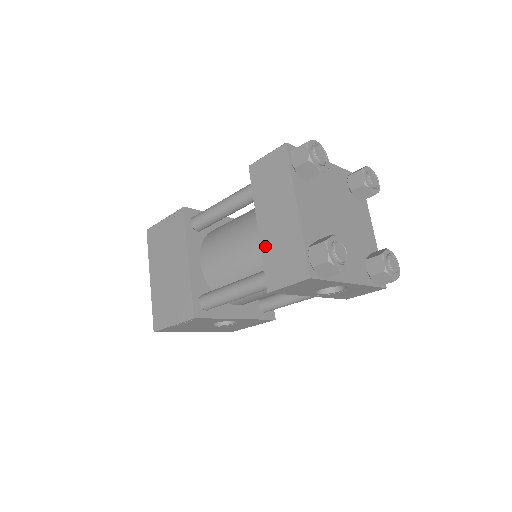
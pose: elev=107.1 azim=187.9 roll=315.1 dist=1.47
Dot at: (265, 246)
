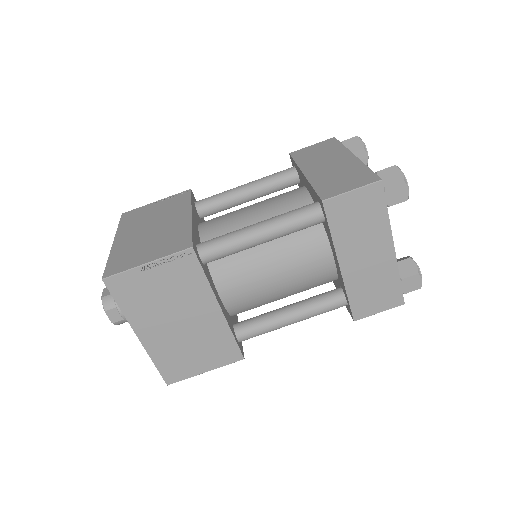
Dot at: (351, 284)
